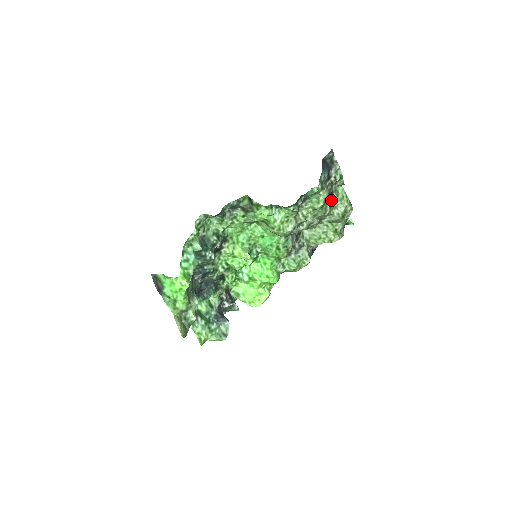
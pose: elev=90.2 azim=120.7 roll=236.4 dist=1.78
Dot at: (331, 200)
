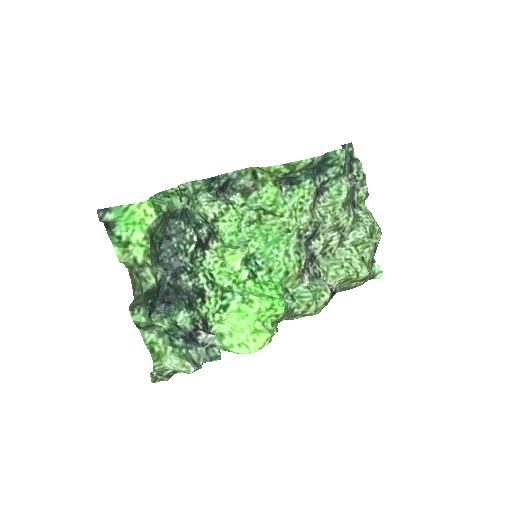
Dot at: (354, 211)
